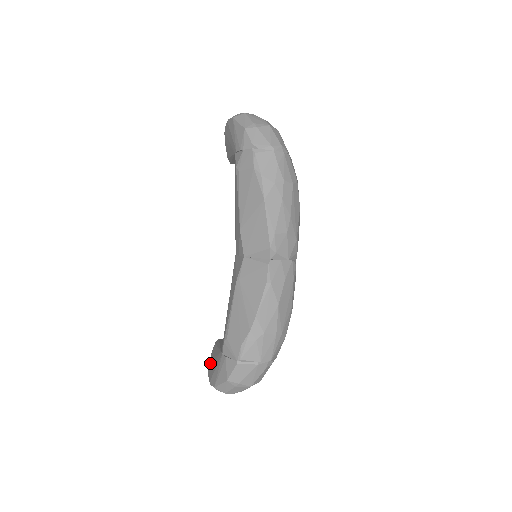
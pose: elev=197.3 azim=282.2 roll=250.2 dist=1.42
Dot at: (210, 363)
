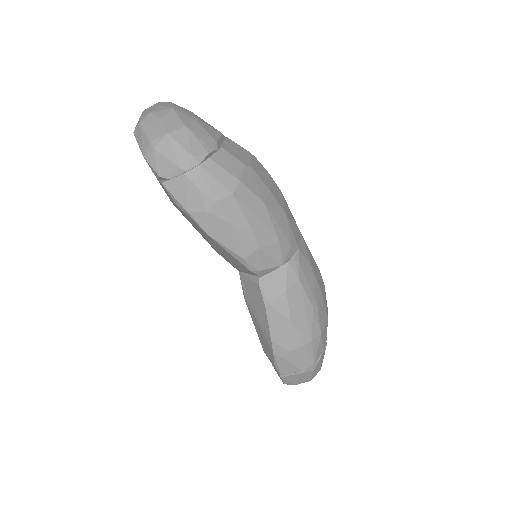
Dot at: occluded
